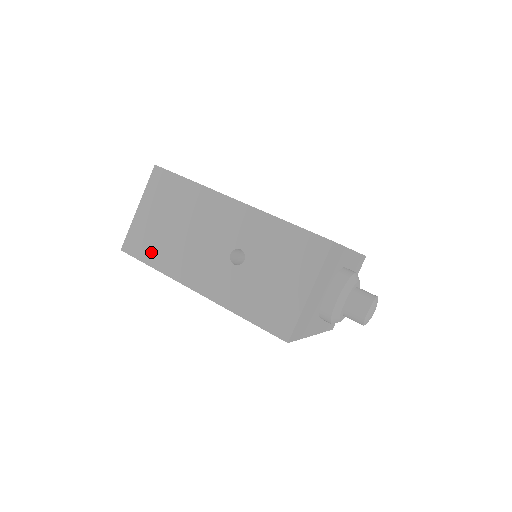
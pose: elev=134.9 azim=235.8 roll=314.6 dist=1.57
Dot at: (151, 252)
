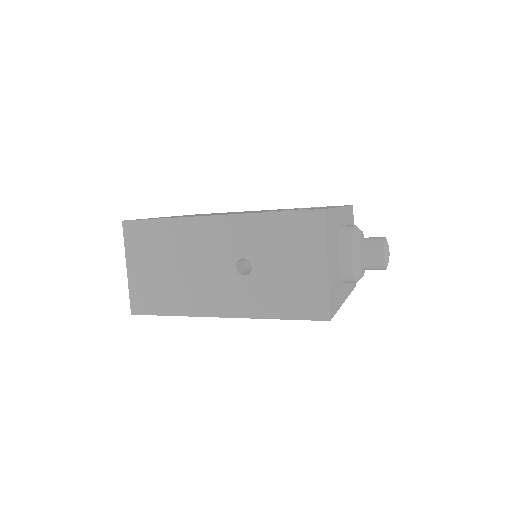
Dot at: (161, 302)
